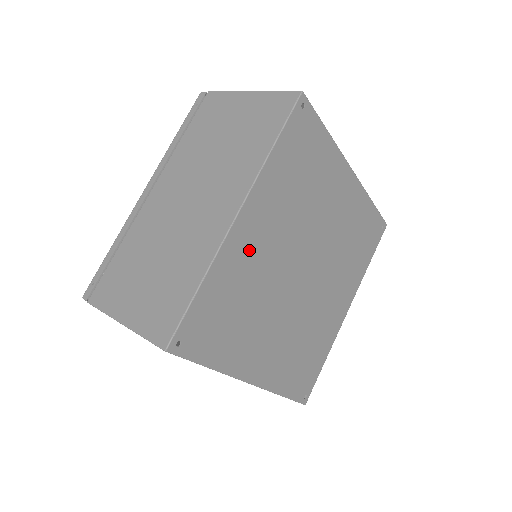
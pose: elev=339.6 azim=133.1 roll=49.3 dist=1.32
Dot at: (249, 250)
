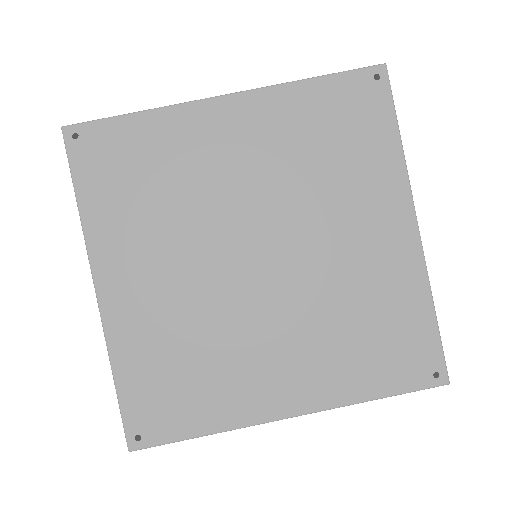
Dot at: (209, 143)
